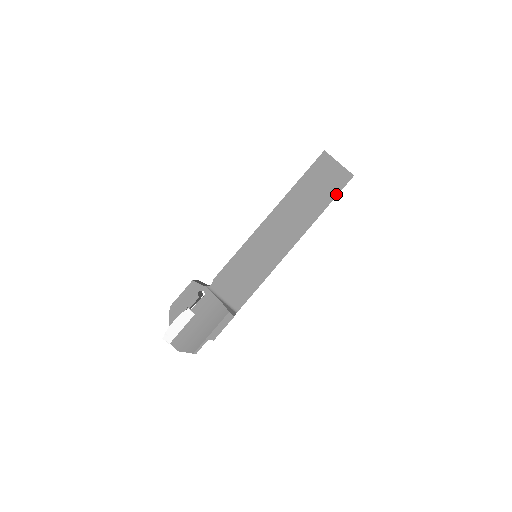
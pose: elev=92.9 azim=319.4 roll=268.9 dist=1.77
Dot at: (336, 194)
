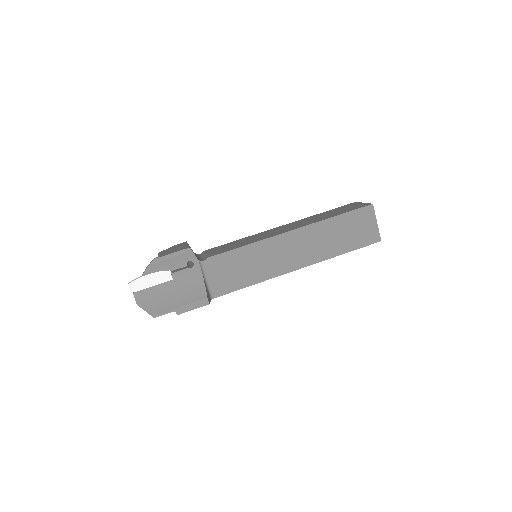
Dot at: (358, 247)
